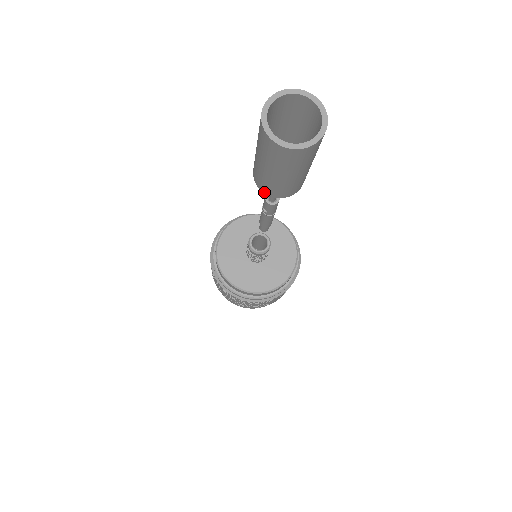
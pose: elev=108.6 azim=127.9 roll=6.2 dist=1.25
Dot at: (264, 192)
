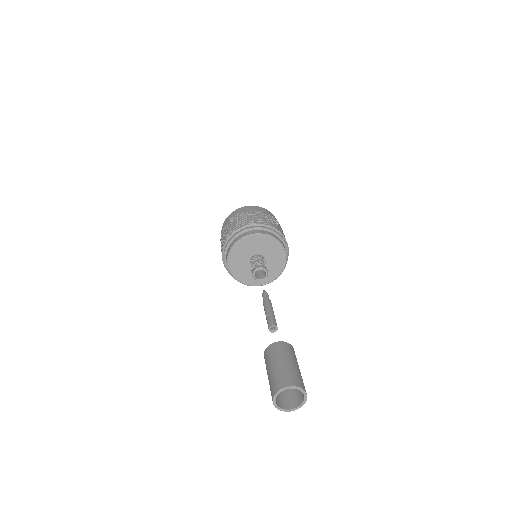
Dot at: occluded
